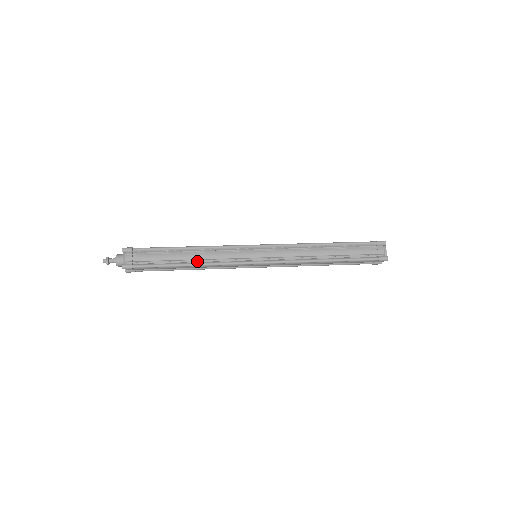
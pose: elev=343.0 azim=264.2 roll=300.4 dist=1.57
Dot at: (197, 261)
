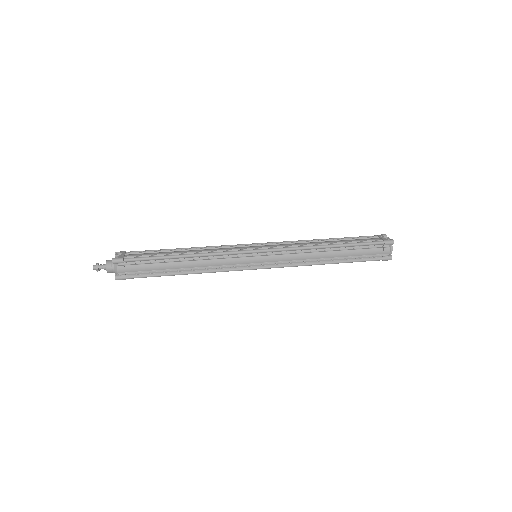
Dot at: (194, 269)
